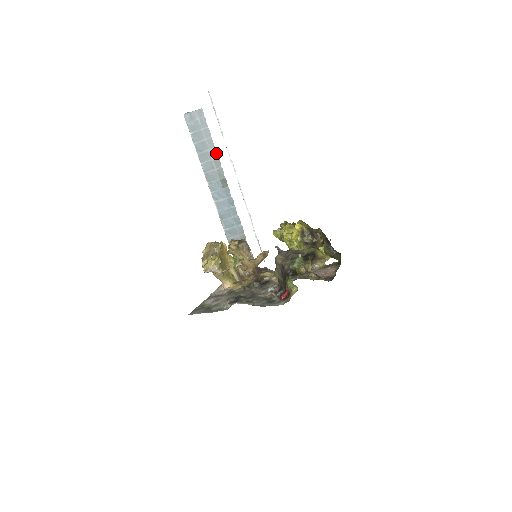
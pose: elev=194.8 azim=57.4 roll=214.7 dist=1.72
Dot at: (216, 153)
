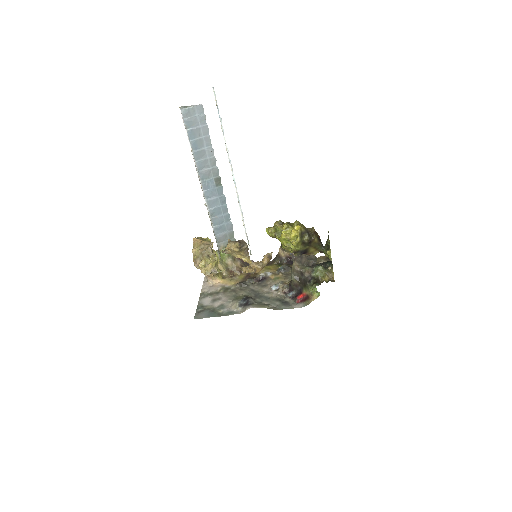
Dot at: (213, 151)
